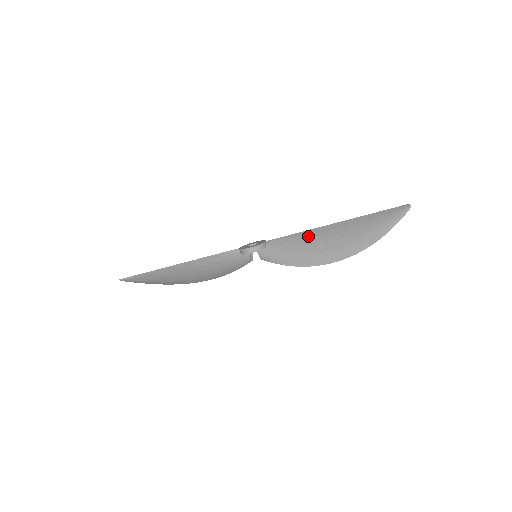
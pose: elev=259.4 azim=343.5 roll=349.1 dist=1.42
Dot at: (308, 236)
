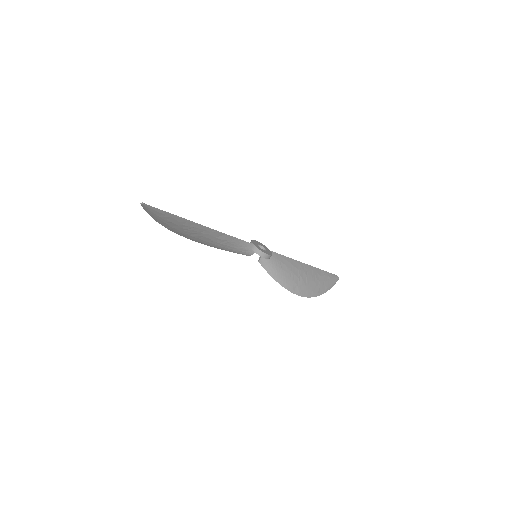
Dot at: (294, 265)
